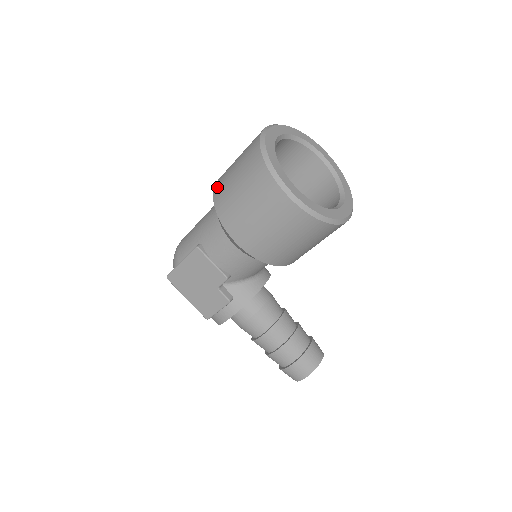
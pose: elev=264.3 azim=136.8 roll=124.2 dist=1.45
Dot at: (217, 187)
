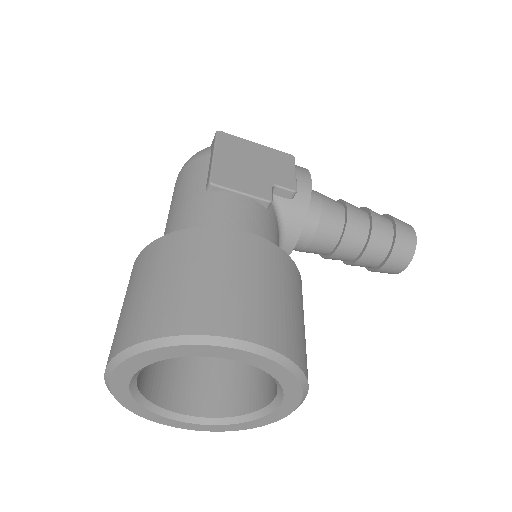
Dot at: occluded
